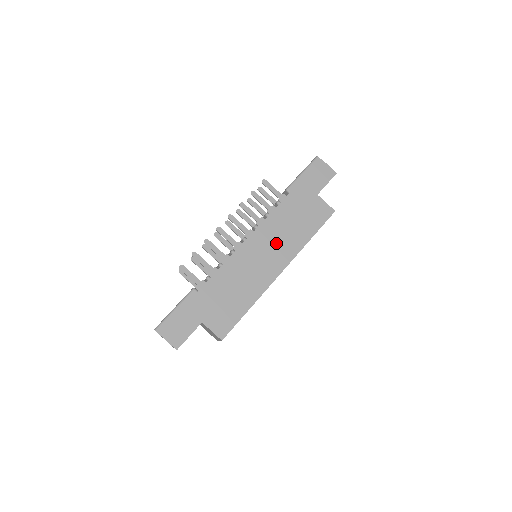
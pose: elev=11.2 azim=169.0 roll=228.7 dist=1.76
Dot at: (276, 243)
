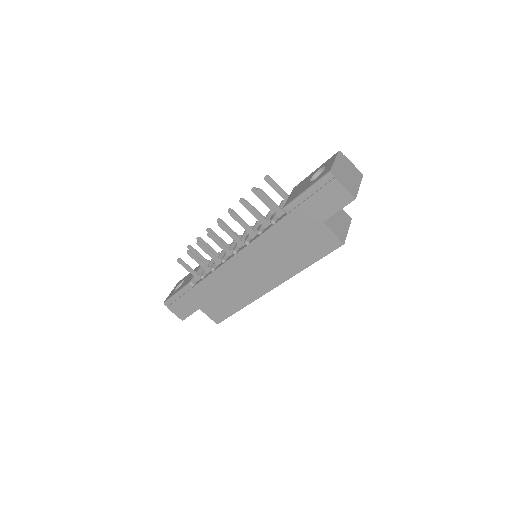
Dot at: (267, 264)
